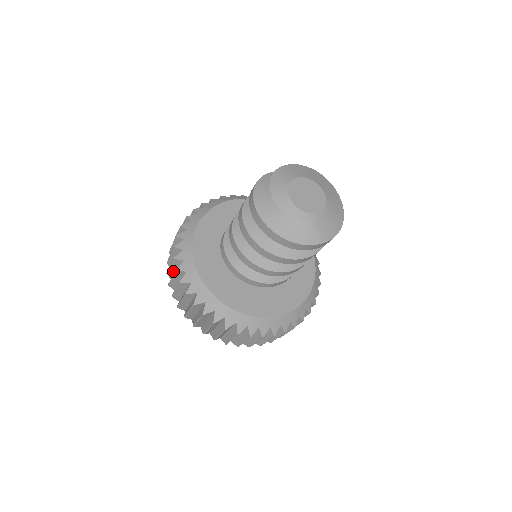
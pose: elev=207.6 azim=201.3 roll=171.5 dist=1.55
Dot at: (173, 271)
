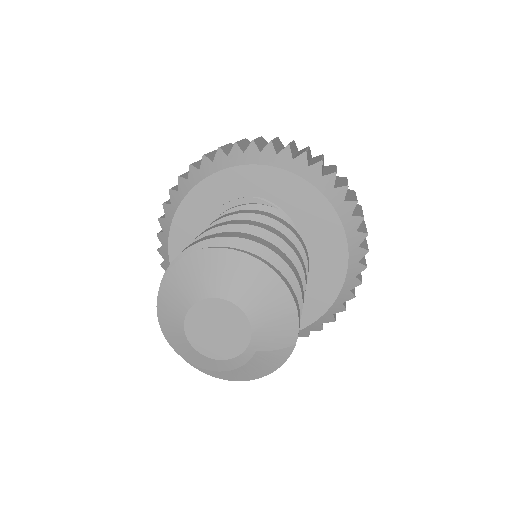
Dot at: occluded
